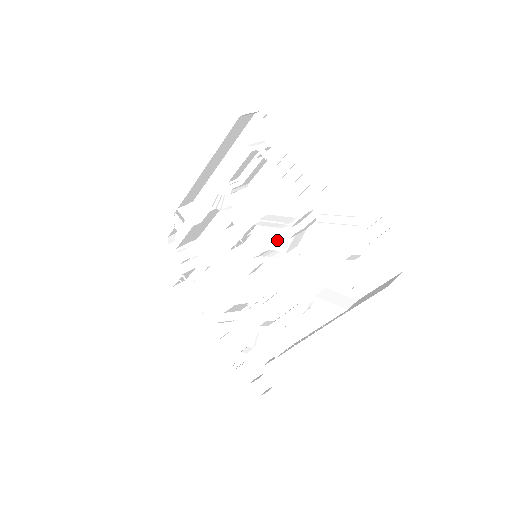
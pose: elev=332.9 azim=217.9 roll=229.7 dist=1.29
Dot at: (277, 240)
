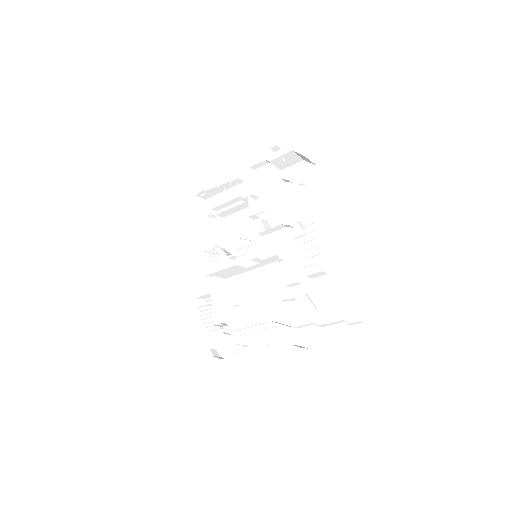
Dot at: (256, 234)
